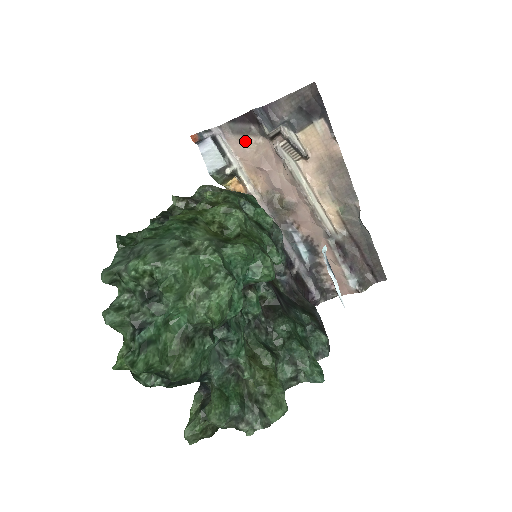
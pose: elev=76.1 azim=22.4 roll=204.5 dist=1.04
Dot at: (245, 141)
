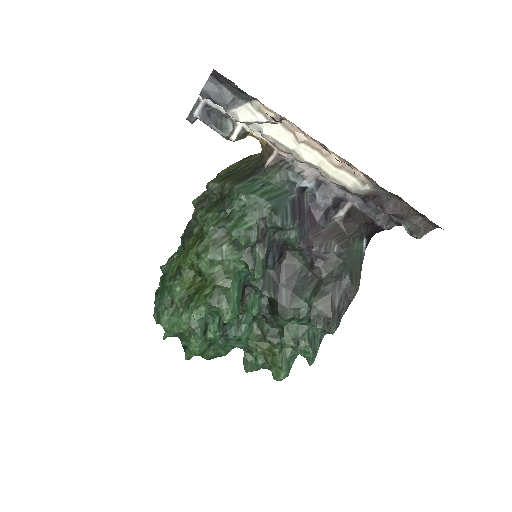
Dot at: occluded
